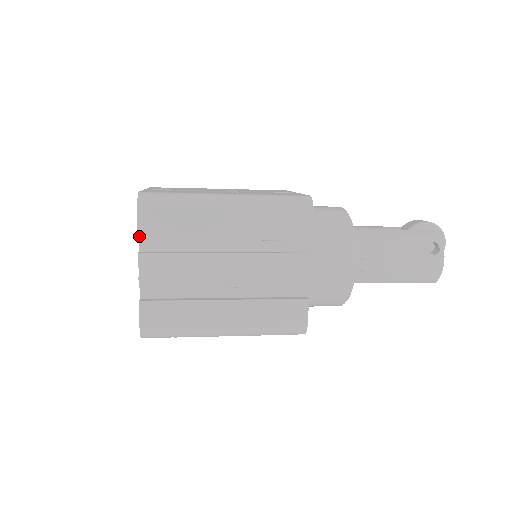
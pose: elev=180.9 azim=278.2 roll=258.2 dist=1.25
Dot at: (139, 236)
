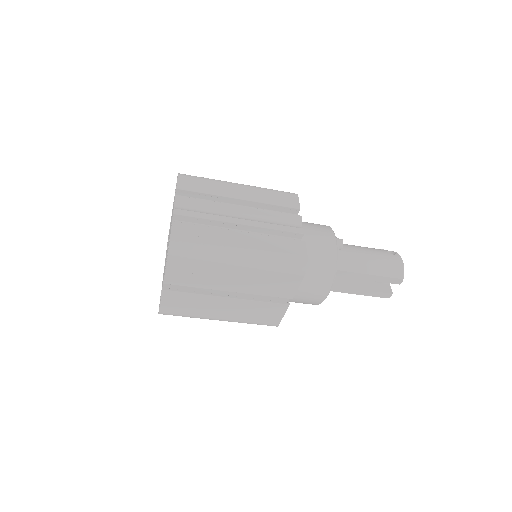
Dot at: (177, 187)
